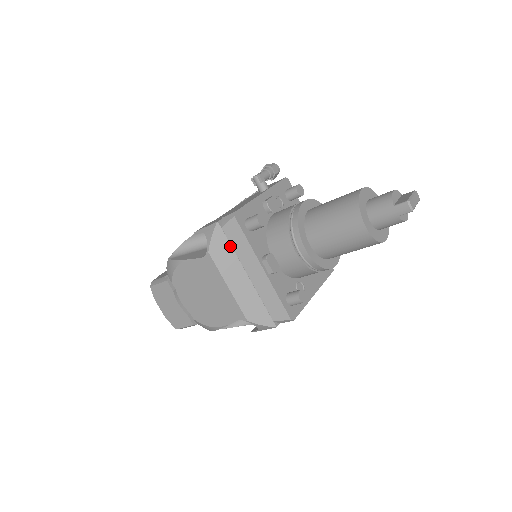
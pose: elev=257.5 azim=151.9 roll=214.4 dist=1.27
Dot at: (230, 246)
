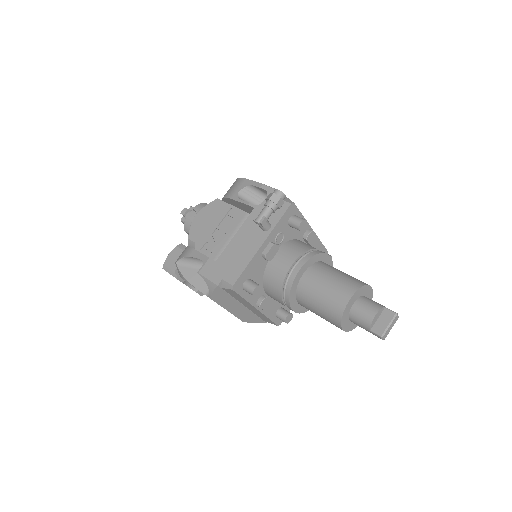
Dot at: (229, 295)
